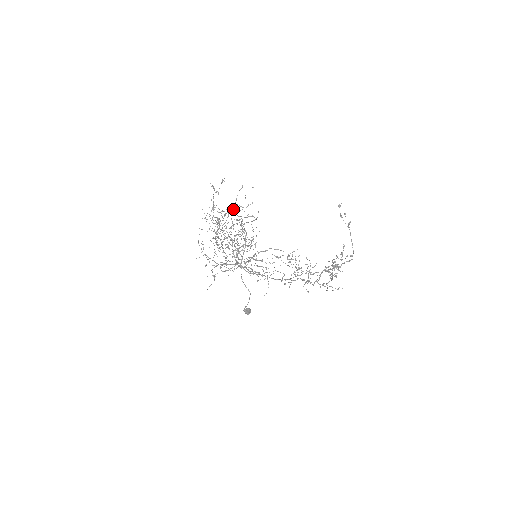
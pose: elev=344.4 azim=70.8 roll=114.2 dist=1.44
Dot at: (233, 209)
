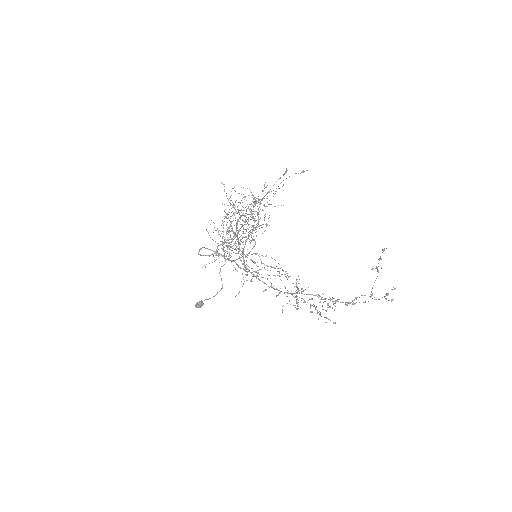
Dot at: occluded
